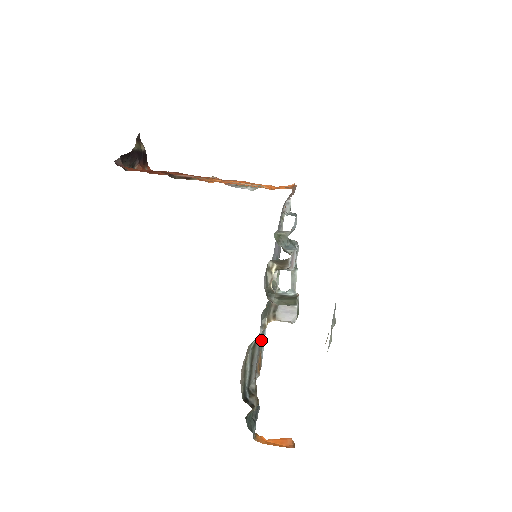
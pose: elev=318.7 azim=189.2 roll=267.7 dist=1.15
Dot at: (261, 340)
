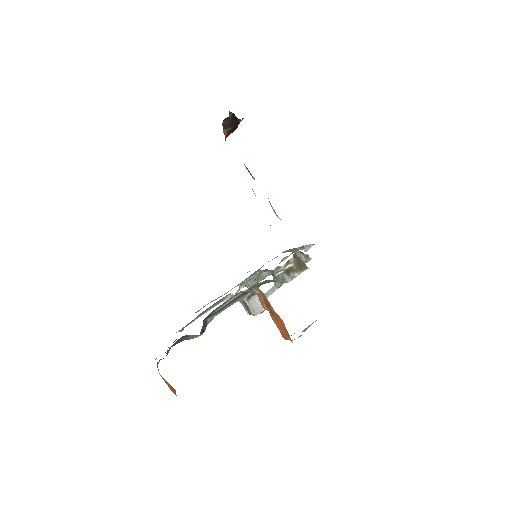
Dot at: (205, 310)
